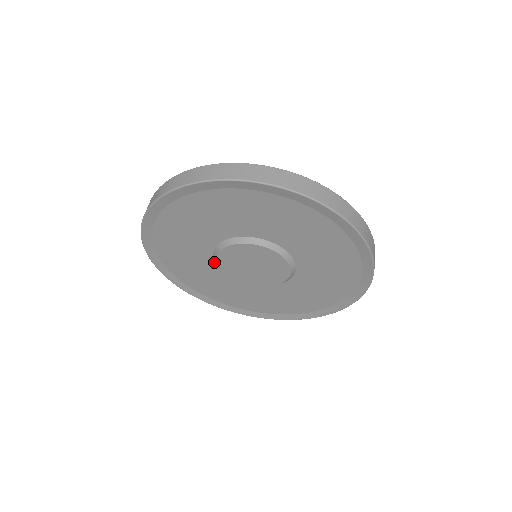
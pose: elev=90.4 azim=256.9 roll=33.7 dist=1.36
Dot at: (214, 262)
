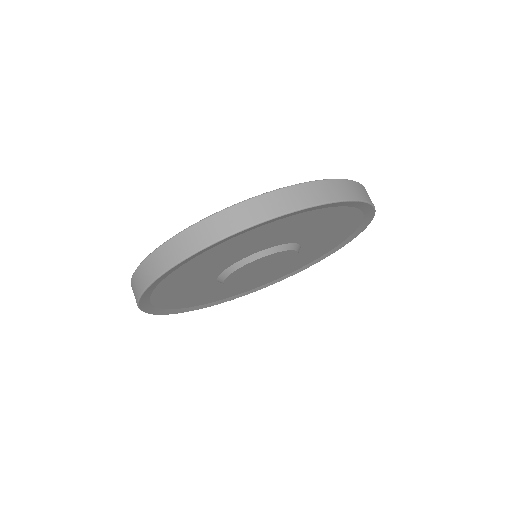
Dot at: occluded
